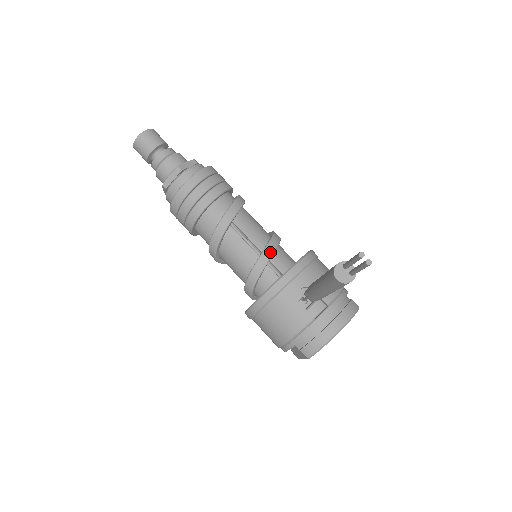
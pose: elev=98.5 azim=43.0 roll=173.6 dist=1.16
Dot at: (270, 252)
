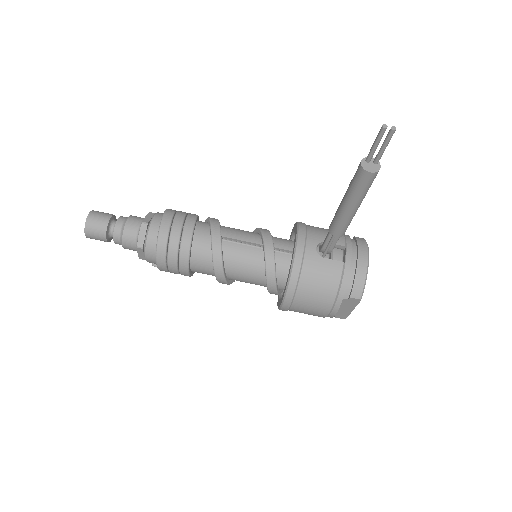
Dot at: (269, 239)
